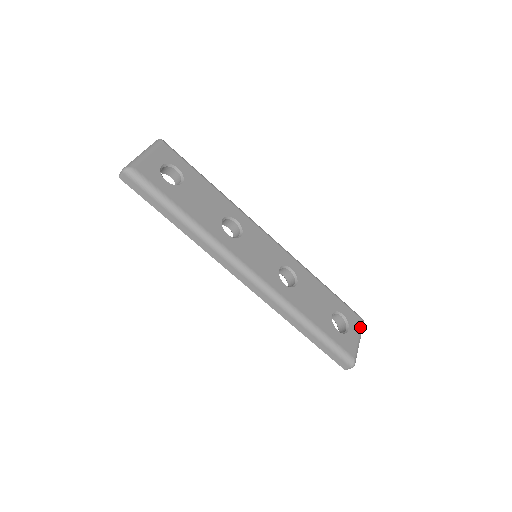
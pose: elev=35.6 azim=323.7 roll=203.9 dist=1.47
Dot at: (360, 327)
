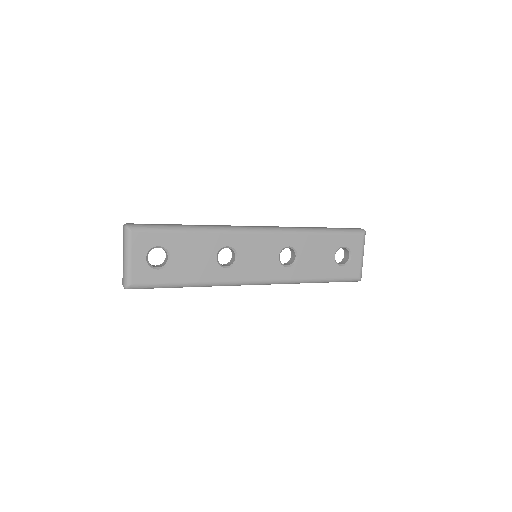
Dot at: (362, 244)
